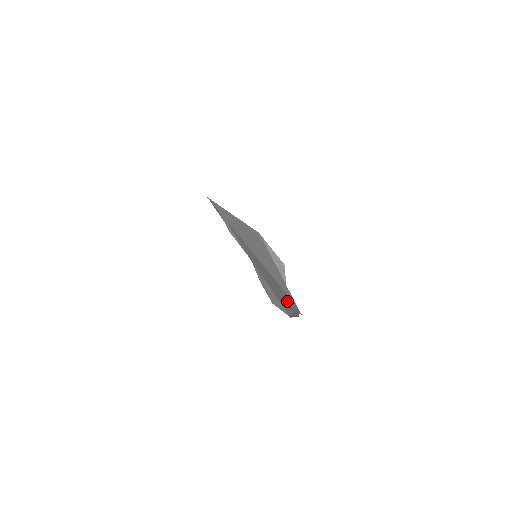
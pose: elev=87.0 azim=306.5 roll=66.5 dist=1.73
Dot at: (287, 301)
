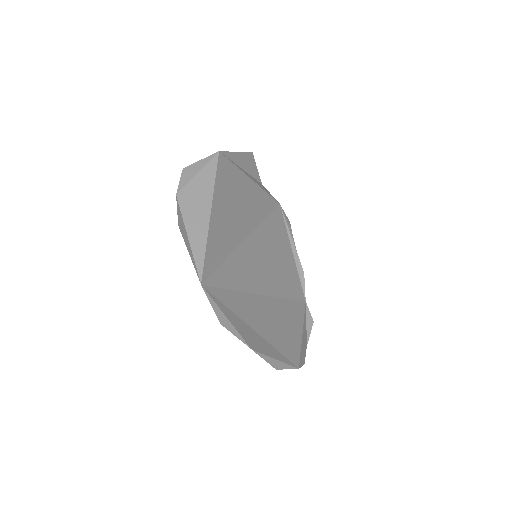
Dot at: (285, 248)
